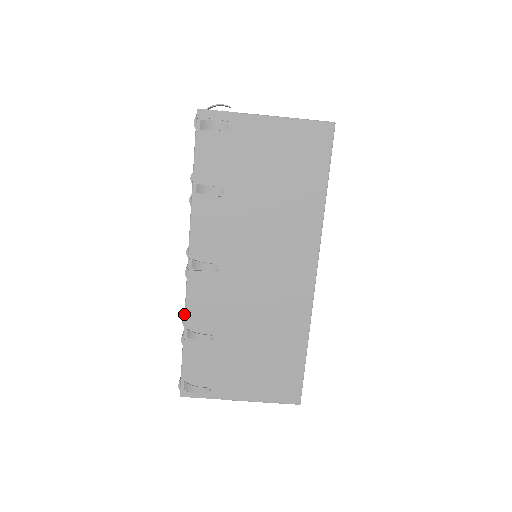
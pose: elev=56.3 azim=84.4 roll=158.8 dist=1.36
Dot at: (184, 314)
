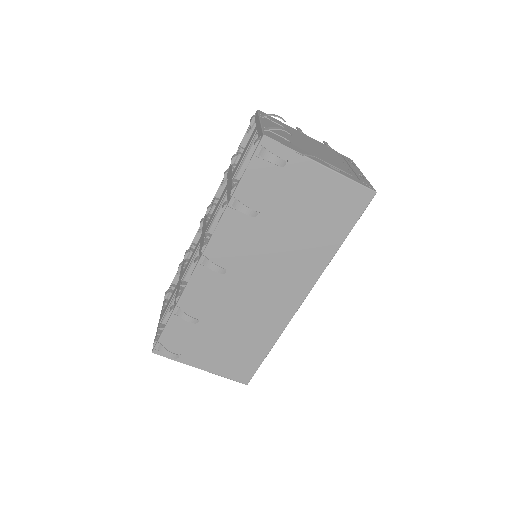
Dot at: (180, 293)
